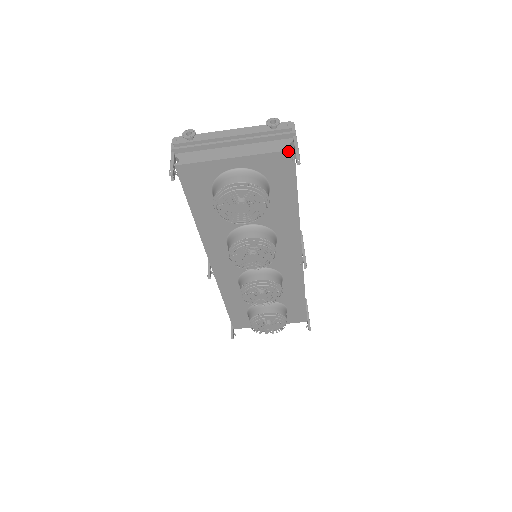
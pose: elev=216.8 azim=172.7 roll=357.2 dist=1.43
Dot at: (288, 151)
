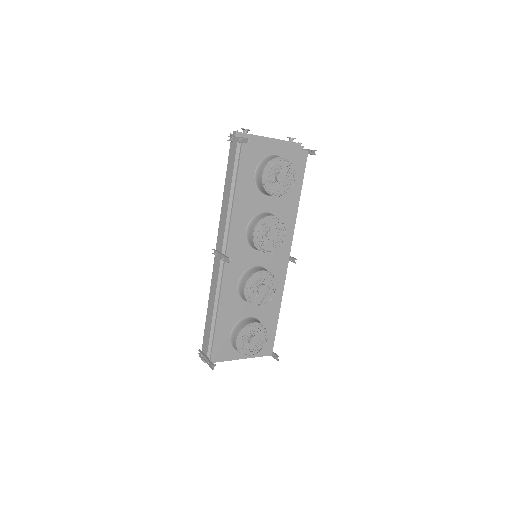
Dot at: (305, 151)
